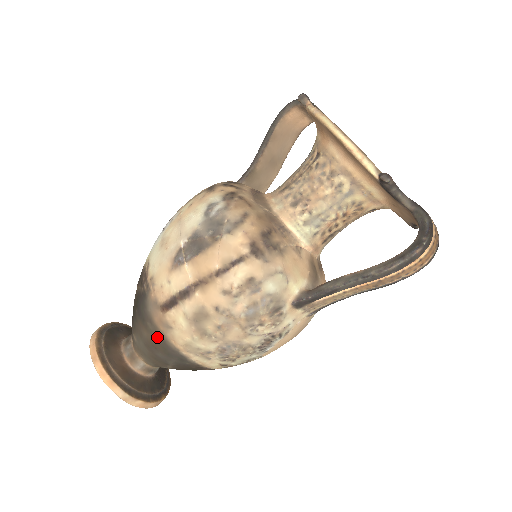
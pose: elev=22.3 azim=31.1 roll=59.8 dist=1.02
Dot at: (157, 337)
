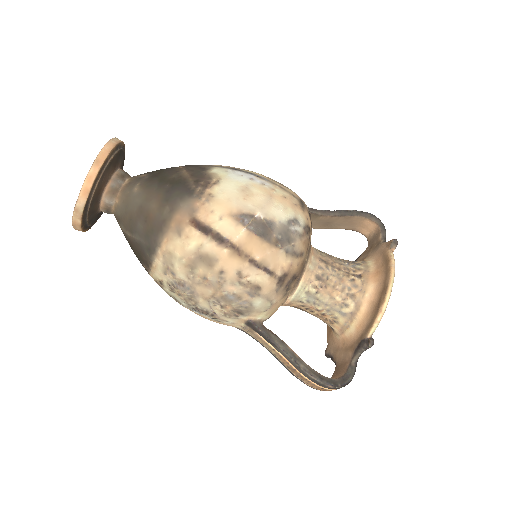
Dot at: (160, 222)
